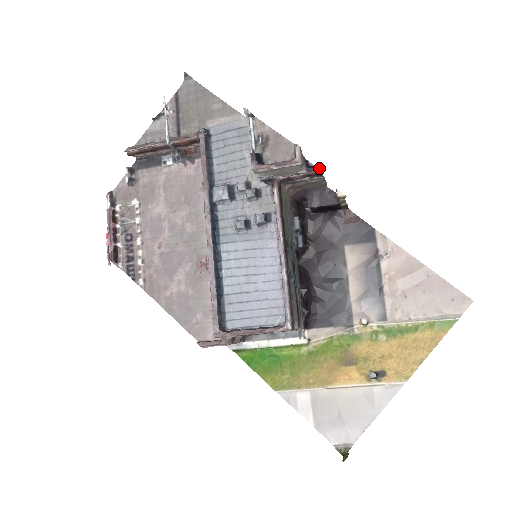
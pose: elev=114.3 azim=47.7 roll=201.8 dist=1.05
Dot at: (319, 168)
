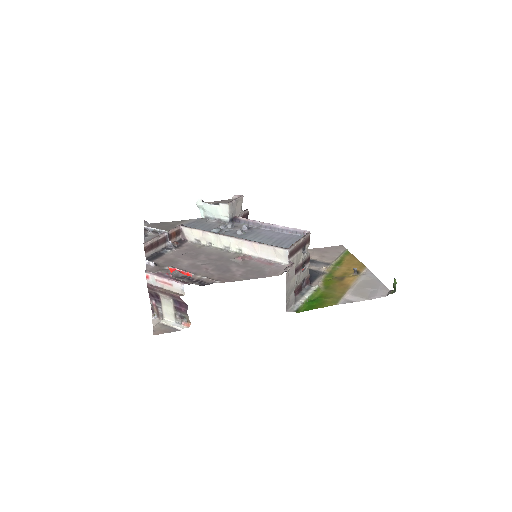
Dot at: (246, 209)
